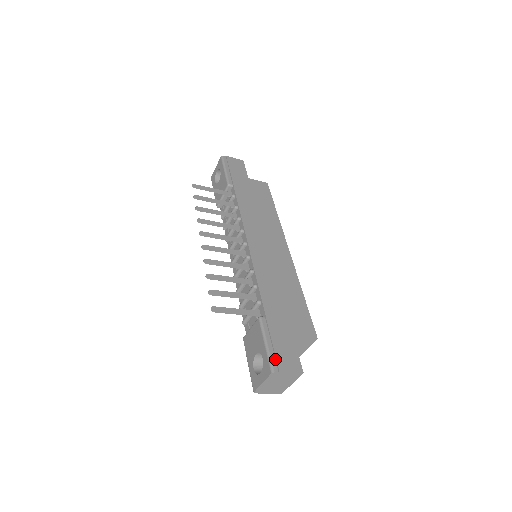
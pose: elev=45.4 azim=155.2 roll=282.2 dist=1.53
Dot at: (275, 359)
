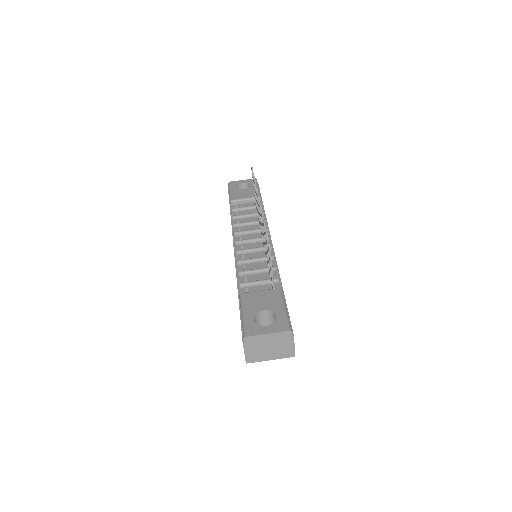
Dot at: occluded
